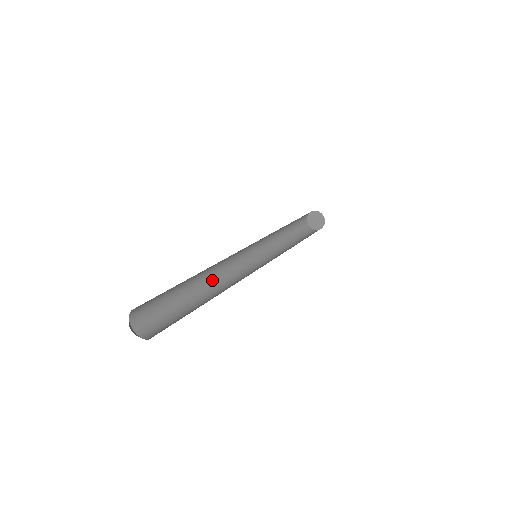
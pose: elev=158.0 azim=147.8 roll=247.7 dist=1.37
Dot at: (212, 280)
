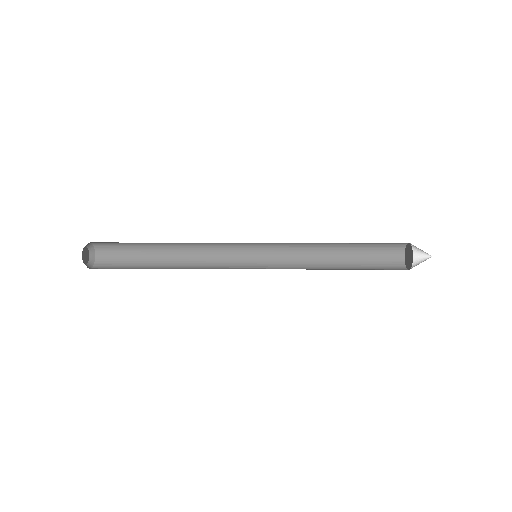
Dot at: (194, 268)
